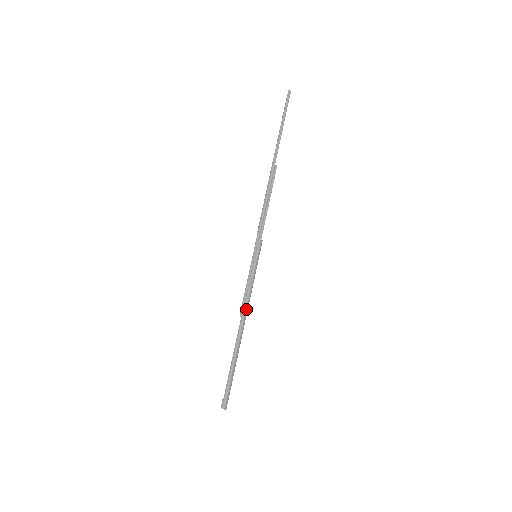
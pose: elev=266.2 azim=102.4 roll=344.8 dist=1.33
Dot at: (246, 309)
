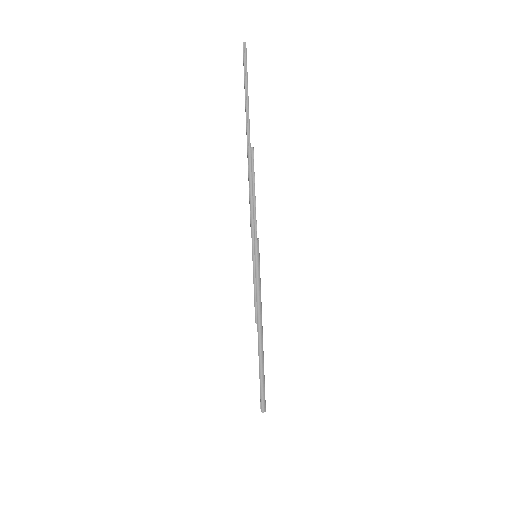
Dot at: (260, 316)
